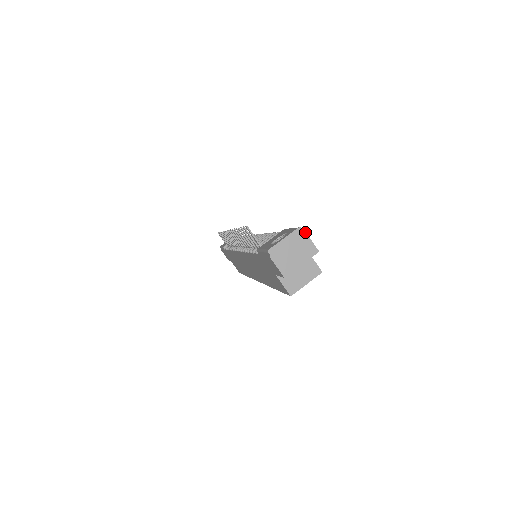
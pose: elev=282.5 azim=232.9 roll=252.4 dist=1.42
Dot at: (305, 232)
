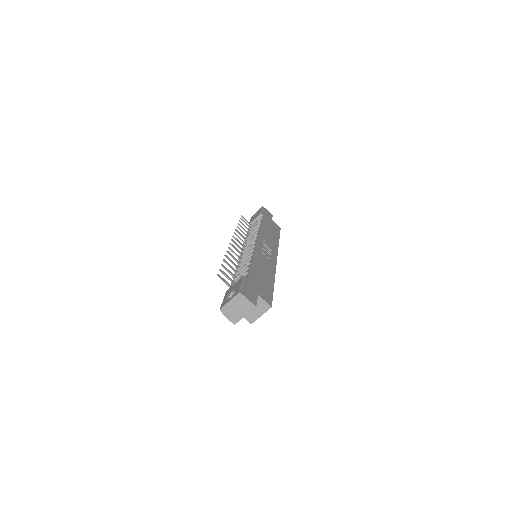
Dot at: (243, 295)
